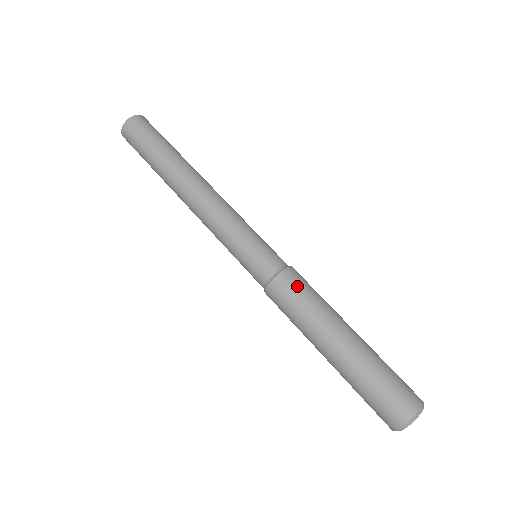
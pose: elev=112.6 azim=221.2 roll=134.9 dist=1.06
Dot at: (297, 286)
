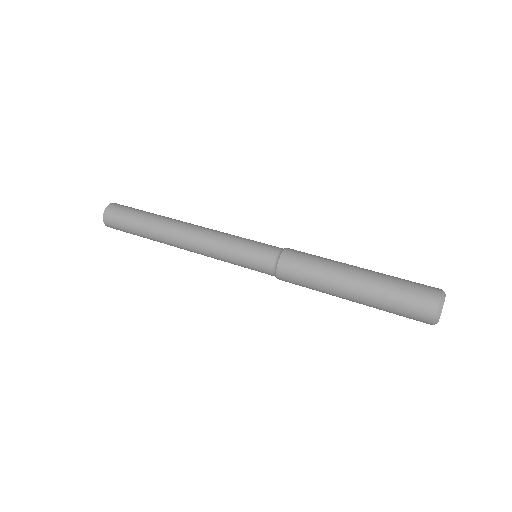
Dot at: (296, 266)
